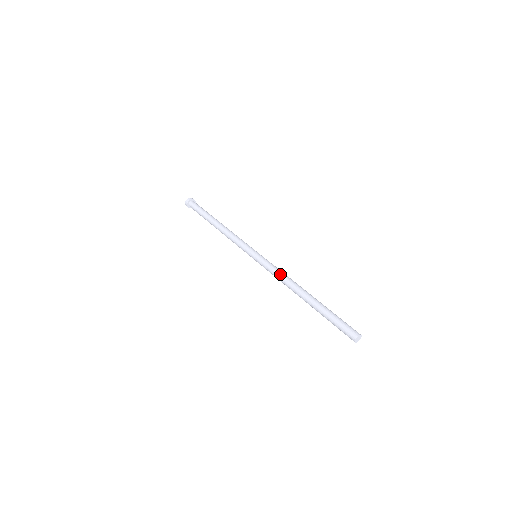
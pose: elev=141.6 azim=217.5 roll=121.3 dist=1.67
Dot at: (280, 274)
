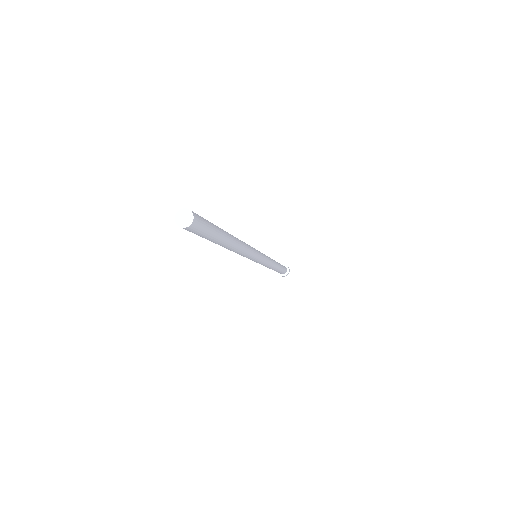
Dot at: occluded
